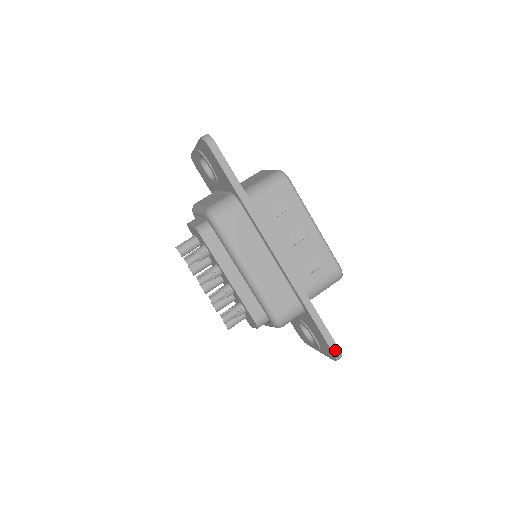
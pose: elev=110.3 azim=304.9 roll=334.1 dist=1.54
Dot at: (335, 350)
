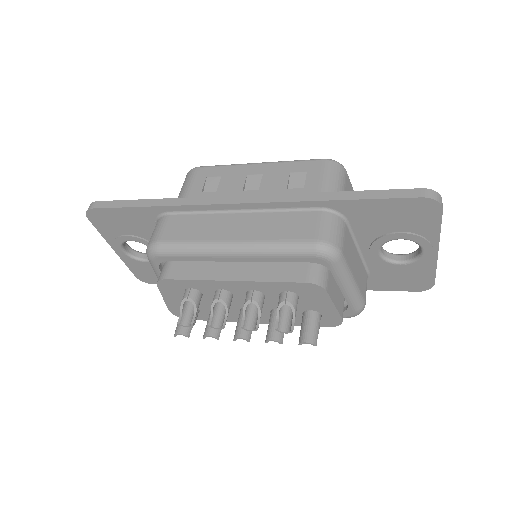
Dot at: (417, 194)
